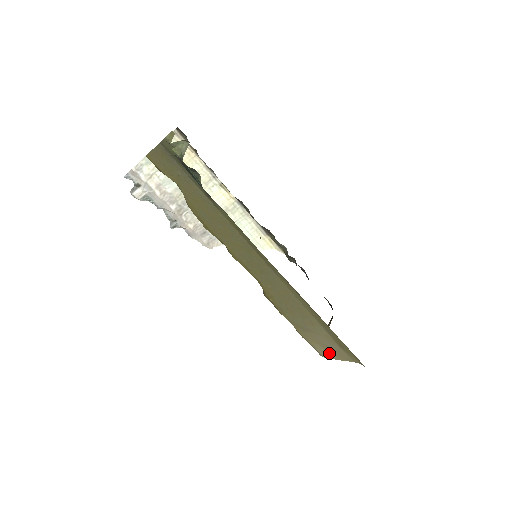
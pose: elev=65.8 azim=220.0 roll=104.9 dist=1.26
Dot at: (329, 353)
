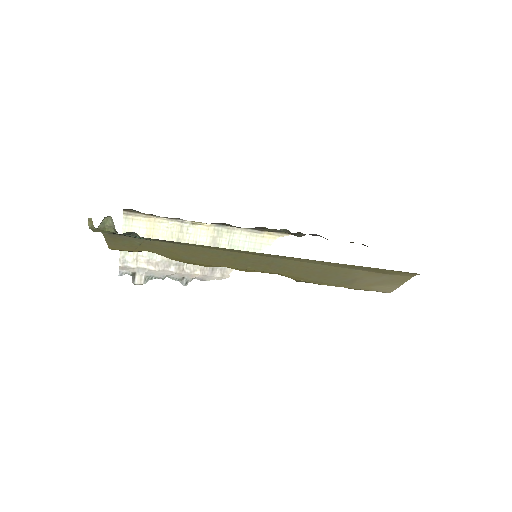
Dot at: (388, 286)
